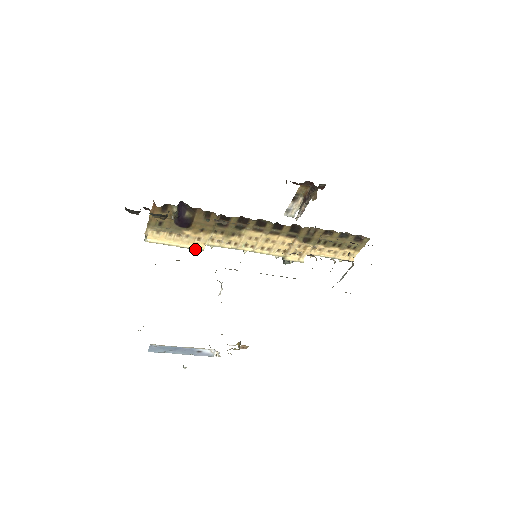
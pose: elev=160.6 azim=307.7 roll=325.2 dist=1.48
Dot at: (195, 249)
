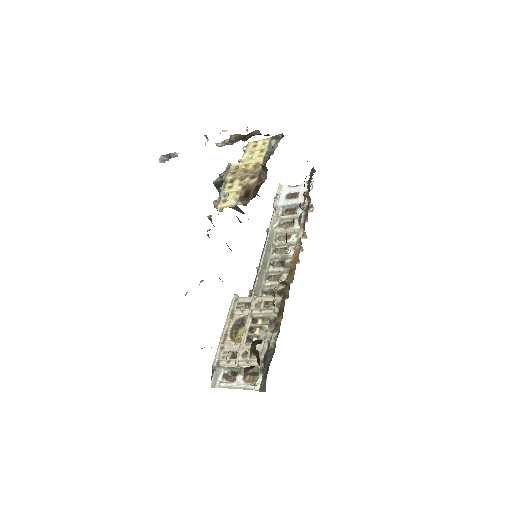
Dot at: occluded
